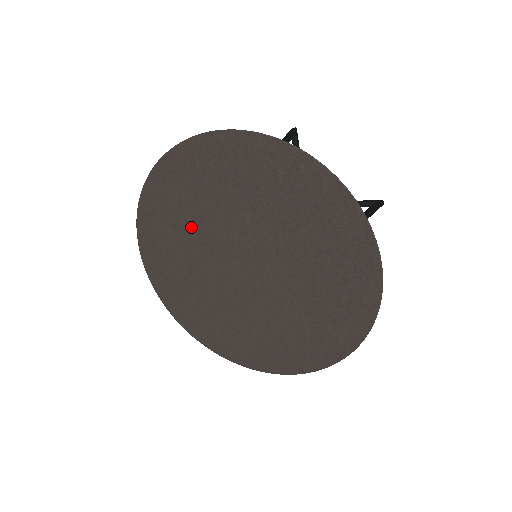
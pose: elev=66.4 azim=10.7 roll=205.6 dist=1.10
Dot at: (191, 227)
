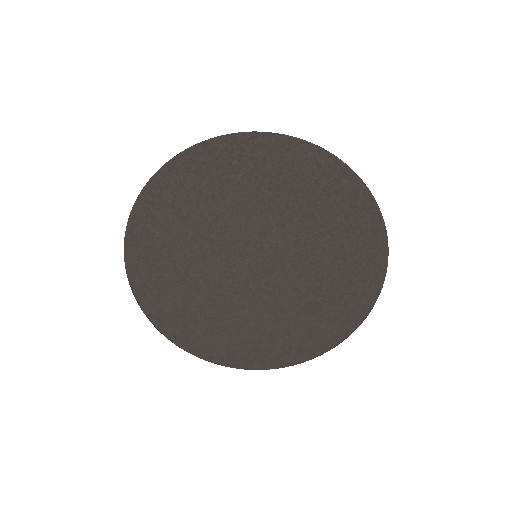
Dot at: (204, 222)
